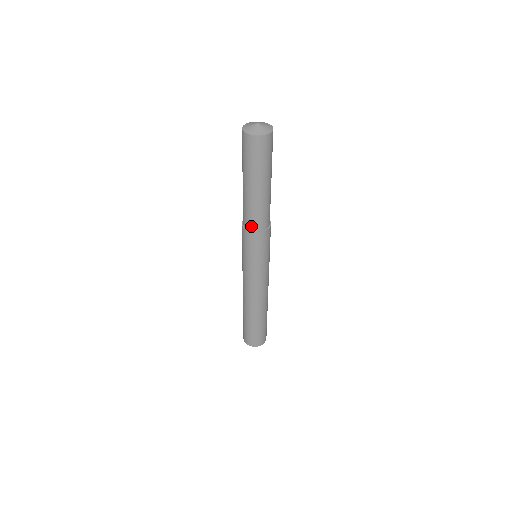
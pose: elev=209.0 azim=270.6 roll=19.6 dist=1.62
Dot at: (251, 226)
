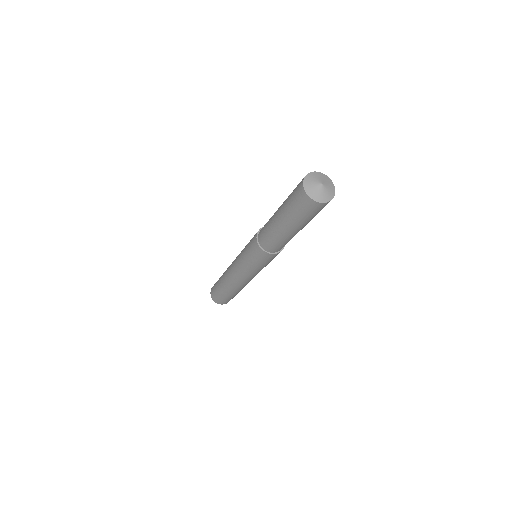
Dot at: (267, 248)
